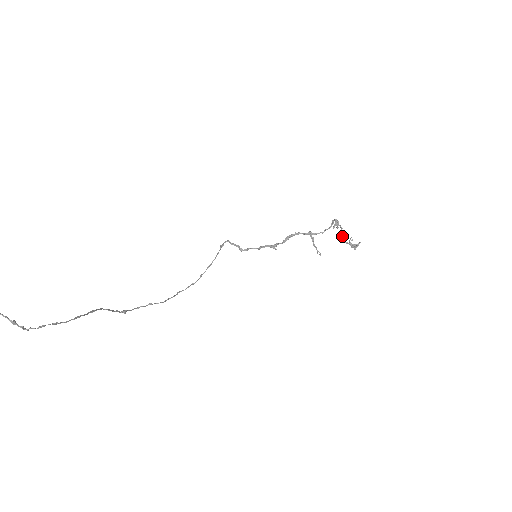
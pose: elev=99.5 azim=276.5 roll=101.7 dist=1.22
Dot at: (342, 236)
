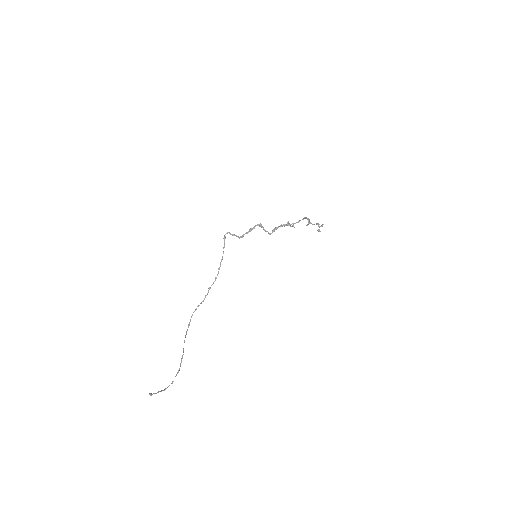
Dot at: occluded
